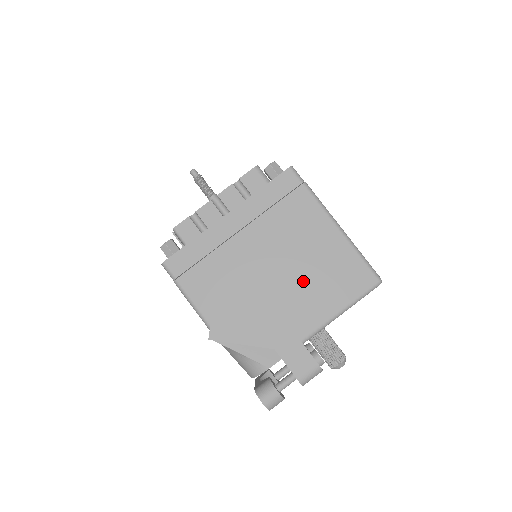
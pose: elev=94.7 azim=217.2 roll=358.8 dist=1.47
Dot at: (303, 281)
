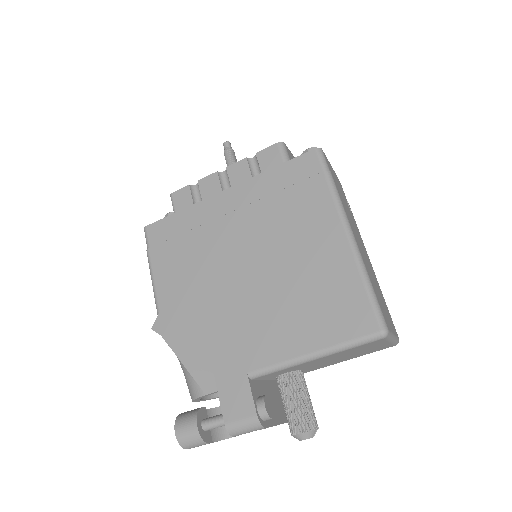
Dot at: (279, 296)
